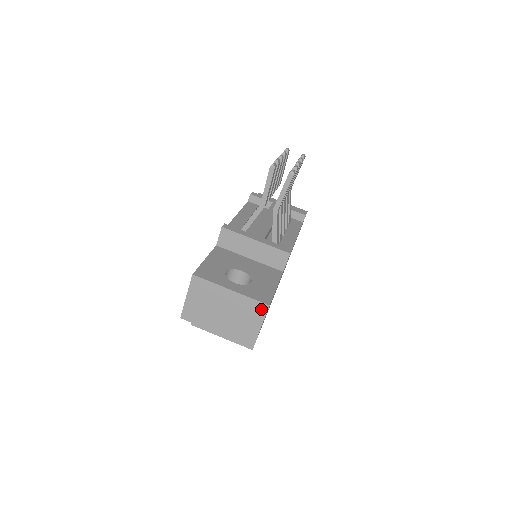
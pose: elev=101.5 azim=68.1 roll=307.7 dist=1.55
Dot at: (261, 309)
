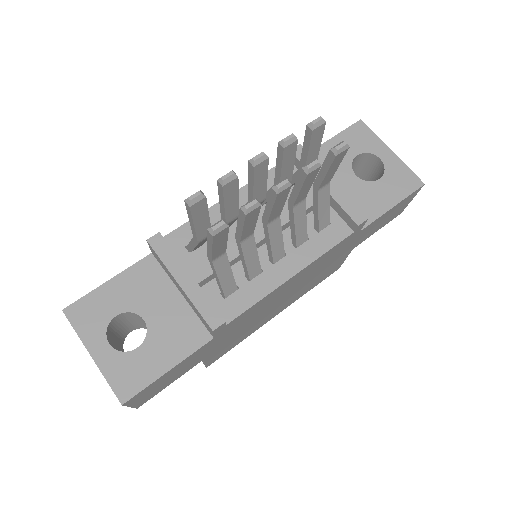
Dot at: (119, 398)
